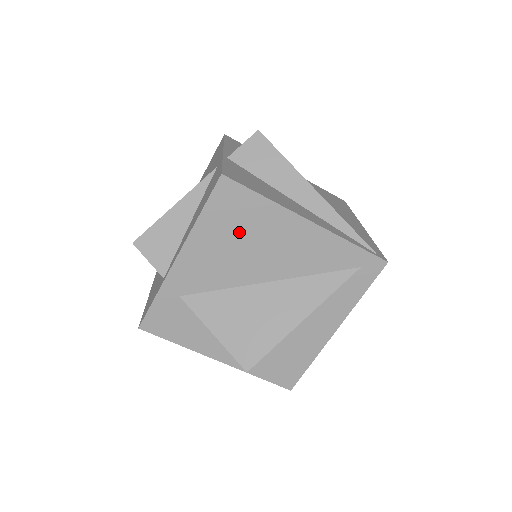
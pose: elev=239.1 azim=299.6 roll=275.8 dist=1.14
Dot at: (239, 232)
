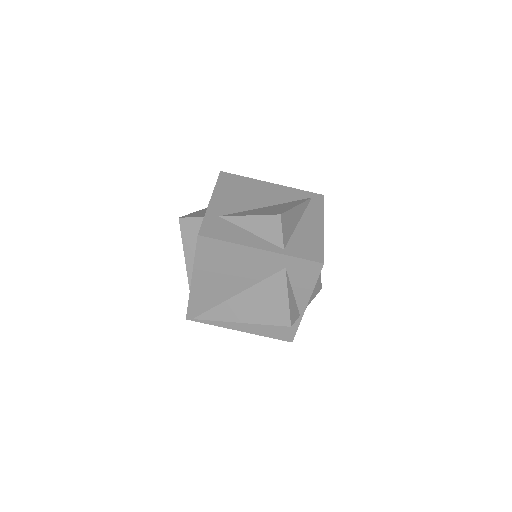
Dot at: (239, 189)
